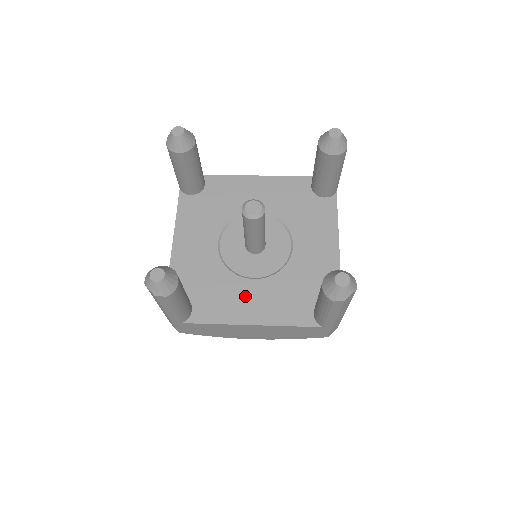
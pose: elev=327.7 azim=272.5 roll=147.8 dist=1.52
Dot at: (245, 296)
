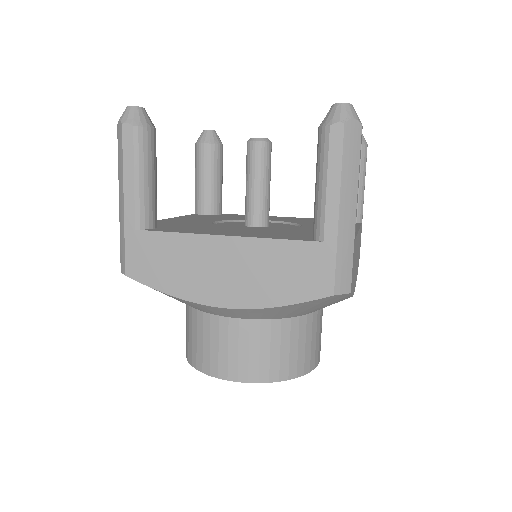
Dot at: (227, 230)
